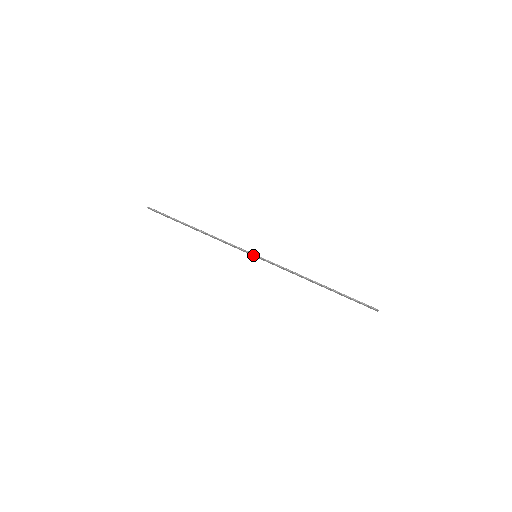
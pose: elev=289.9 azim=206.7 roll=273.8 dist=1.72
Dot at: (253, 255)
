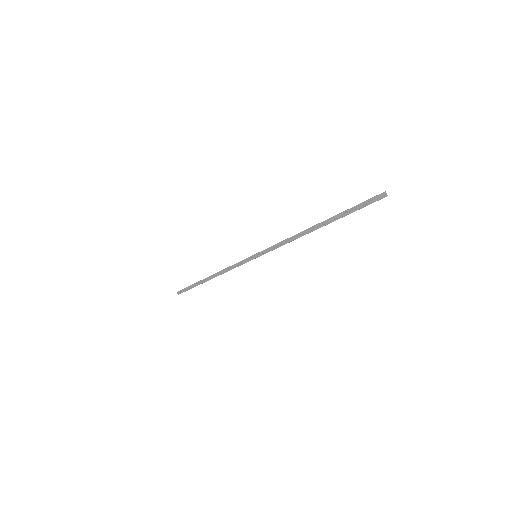
Dot at: (253, 257)
